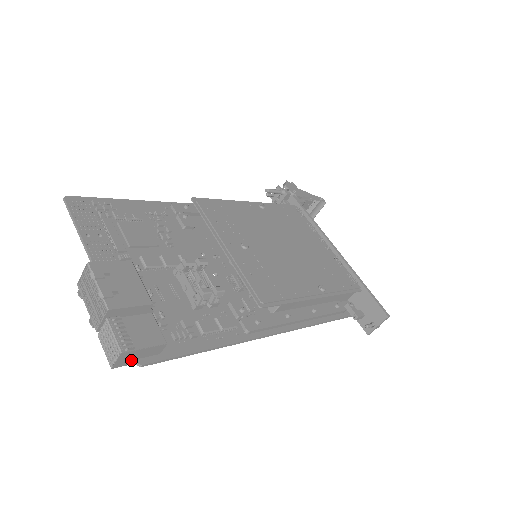
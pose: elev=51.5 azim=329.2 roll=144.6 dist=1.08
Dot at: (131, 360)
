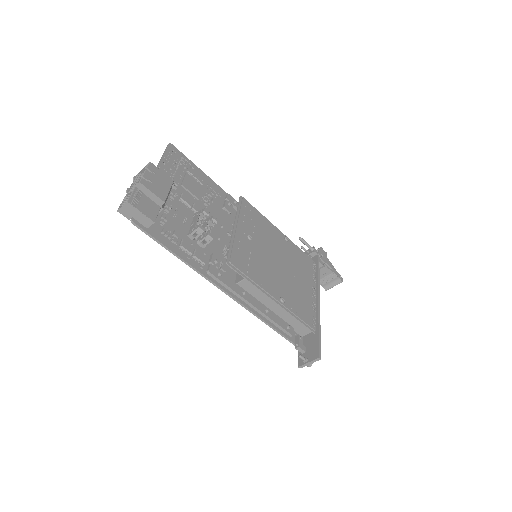
Dot at: (130, 215)
